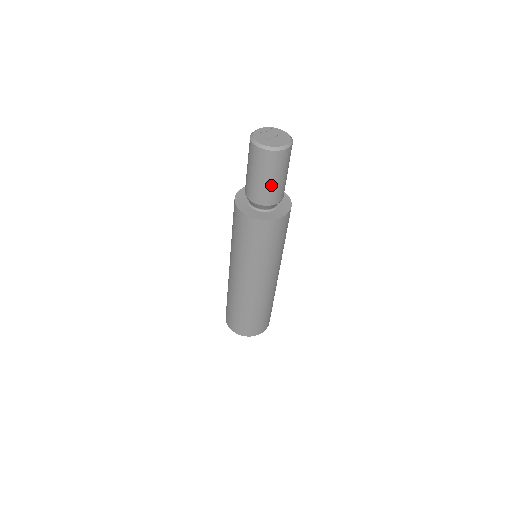
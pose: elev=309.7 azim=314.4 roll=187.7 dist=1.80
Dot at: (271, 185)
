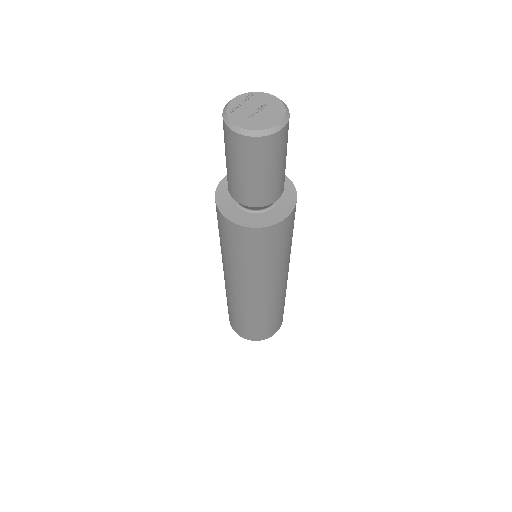
Dot at: (266, 181)
